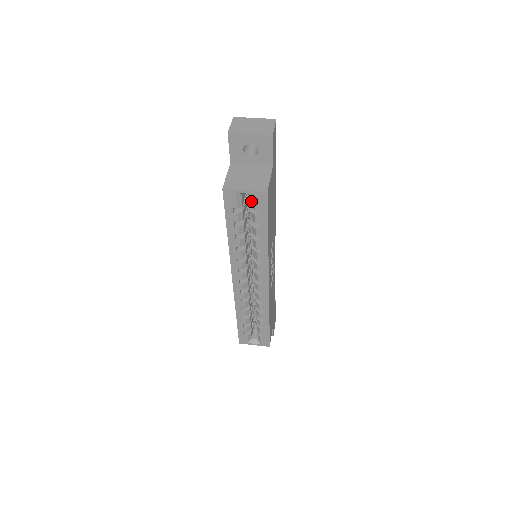
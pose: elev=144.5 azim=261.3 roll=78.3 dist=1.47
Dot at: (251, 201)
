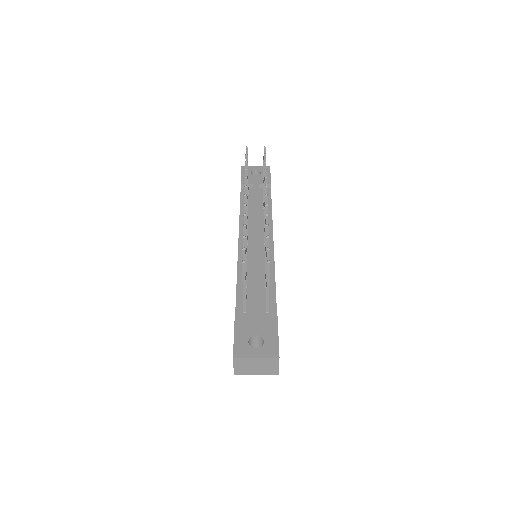
Dot at: occluded
